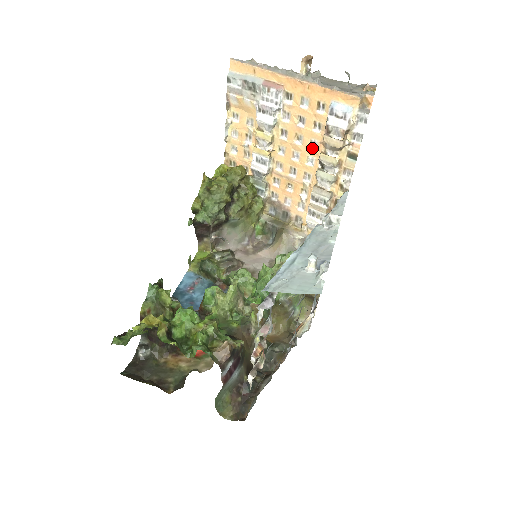
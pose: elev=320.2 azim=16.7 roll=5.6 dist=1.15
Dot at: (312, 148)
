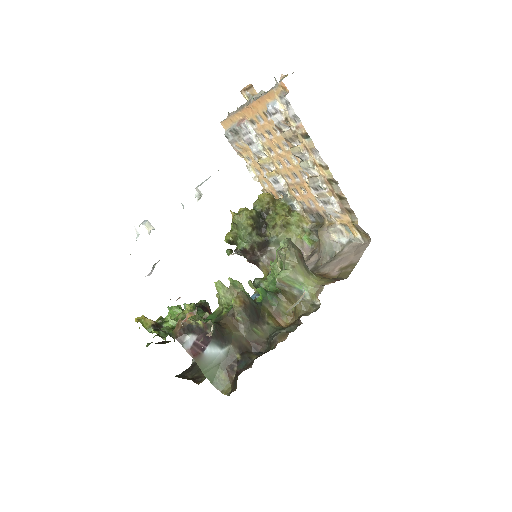
Dot at: (287, 149)
